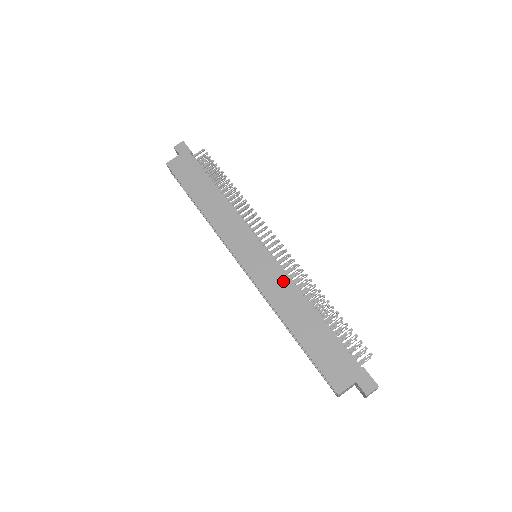
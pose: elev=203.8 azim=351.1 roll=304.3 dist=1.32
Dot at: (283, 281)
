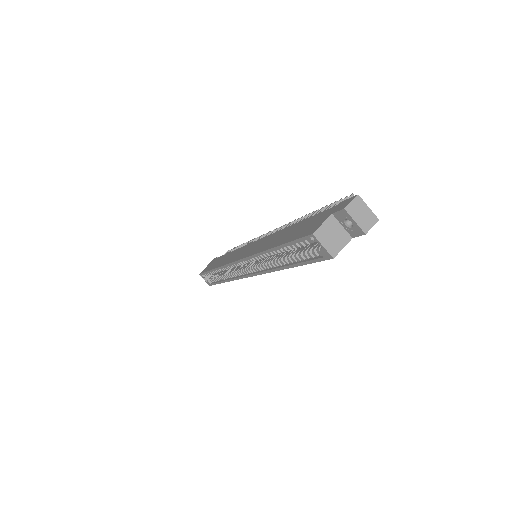
Dot at: (269, 238)
